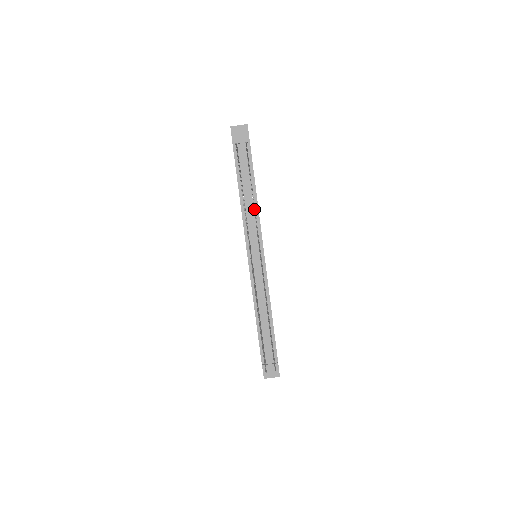
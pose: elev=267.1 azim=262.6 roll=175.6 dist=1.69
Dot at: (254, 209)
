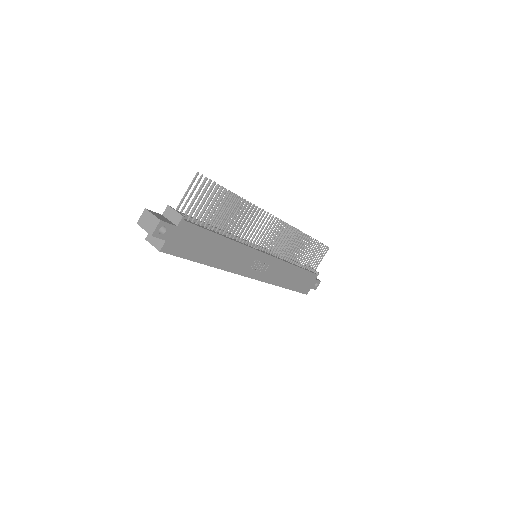
Dot at: (288, 262)
